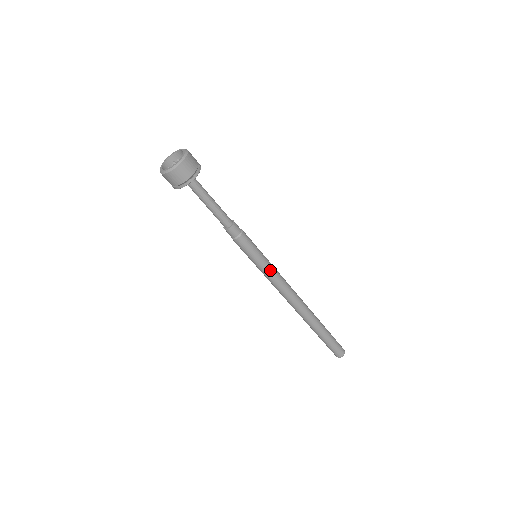
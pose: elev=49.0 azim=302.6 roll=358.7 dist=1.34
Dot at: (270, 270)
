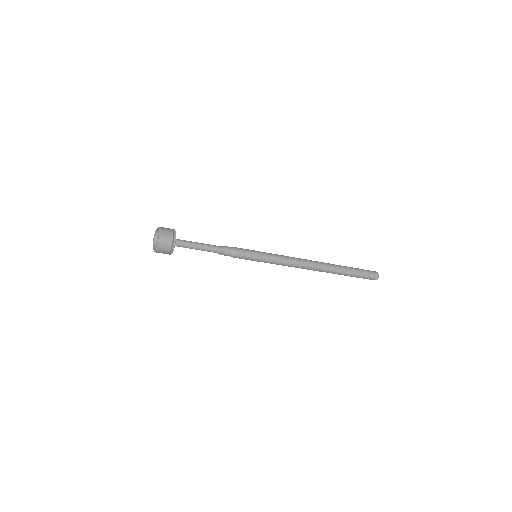
Dot at: (271, 262)
